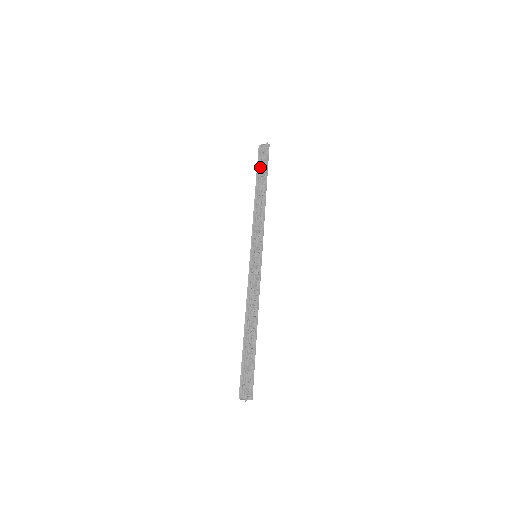
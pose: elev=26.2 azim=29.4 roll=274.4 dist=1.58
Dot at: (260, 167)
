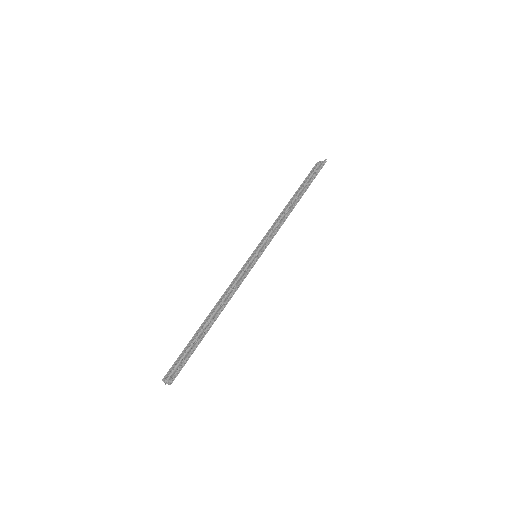
Dot at: (306, 180)
